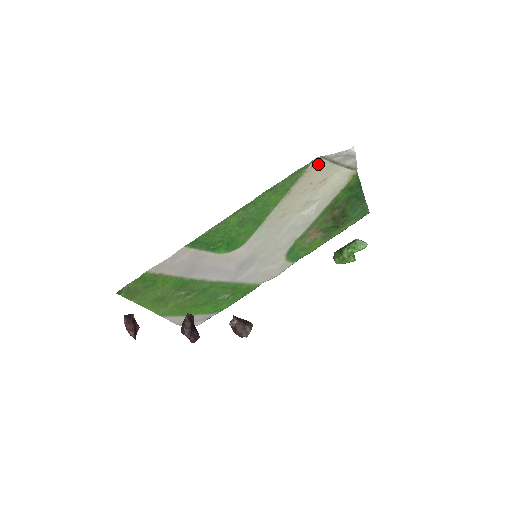
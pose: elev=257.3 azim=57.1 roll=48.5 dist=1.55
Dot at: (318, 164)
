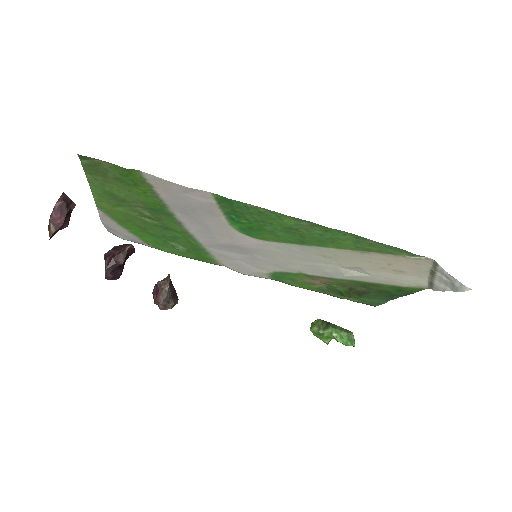
Dot at: (422, 262)
